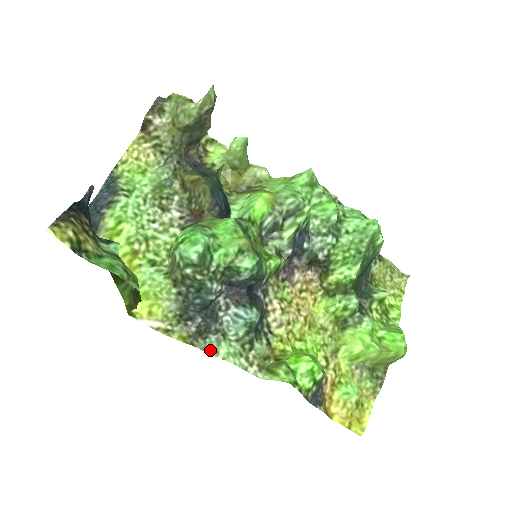
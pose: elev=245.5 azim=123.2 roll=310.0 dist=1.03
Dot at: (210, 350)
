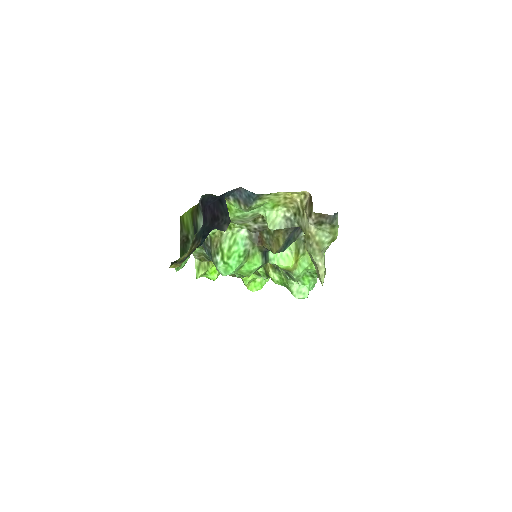
Dot at: occluded
